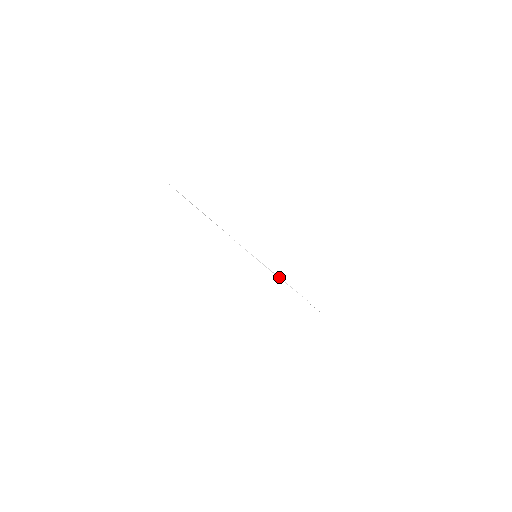
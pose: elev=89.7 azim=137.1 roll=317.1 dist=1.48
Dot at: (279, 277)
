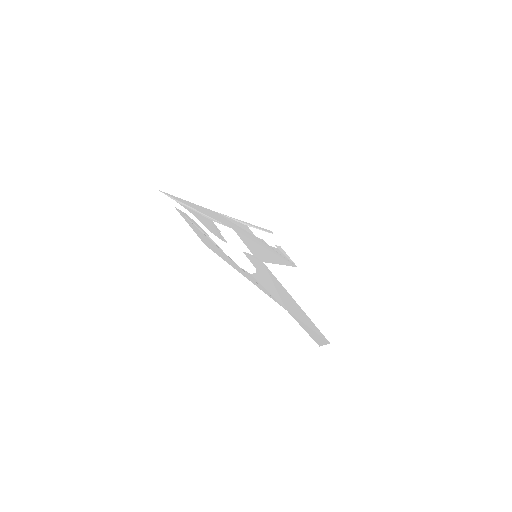
Dot at: (253, 226)
